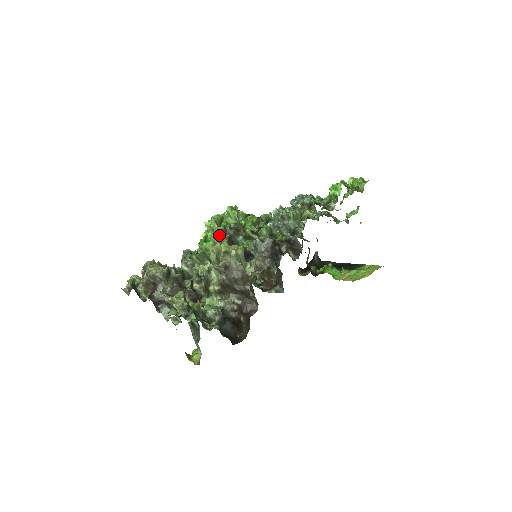
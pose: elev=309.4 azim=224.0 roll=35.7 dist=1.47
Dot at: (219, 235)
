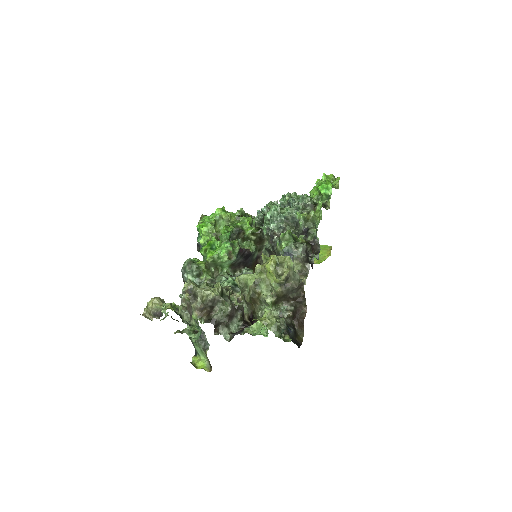
Dot at: (230, 242)
